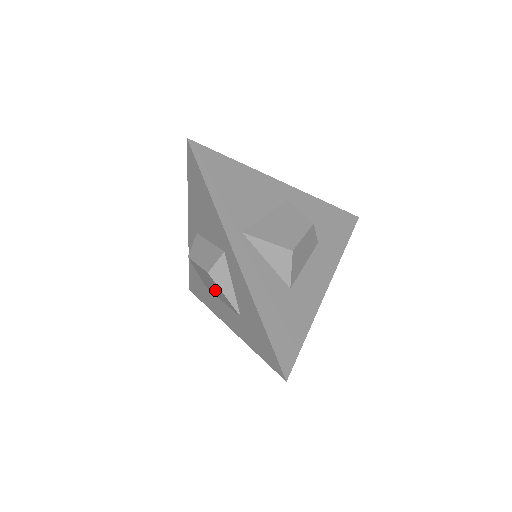
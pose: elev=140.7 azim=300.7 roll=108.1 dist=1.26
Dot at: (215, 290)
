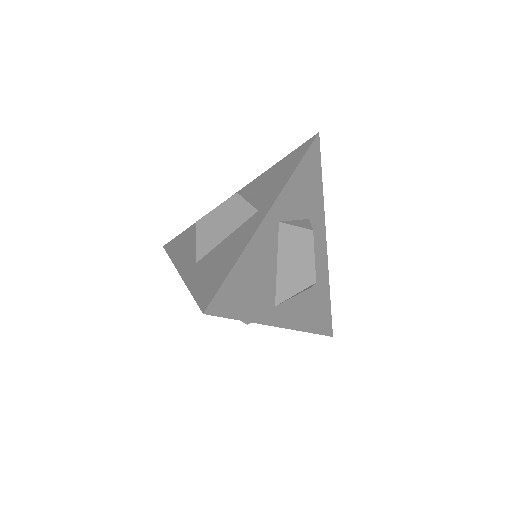
Dot at: occluded
